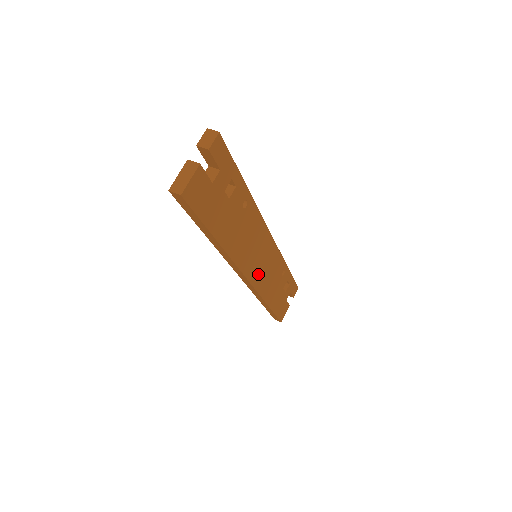
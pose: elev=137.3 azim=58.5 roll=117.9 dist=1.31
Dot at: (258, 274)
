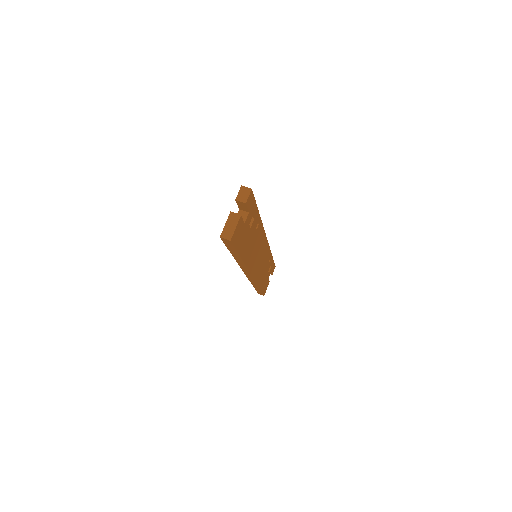
Dot at: (257, 269)
